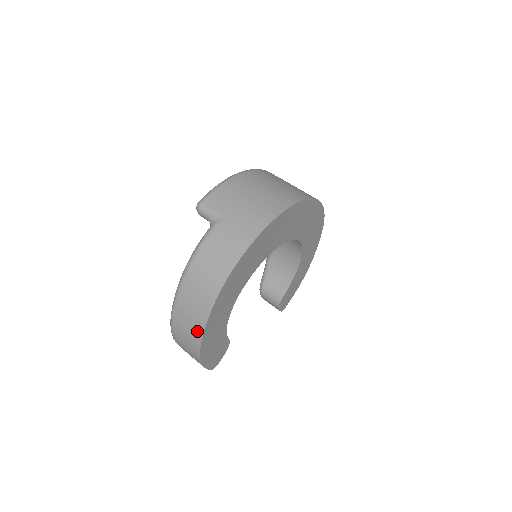
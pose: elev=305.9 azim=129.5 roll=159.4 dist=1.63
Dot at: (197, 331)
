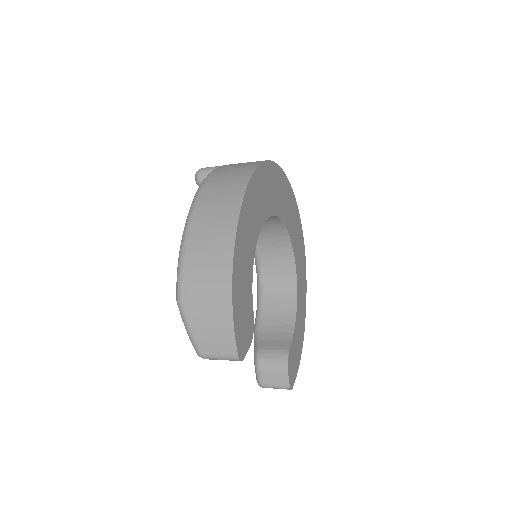
Dot at: (227, 231)
